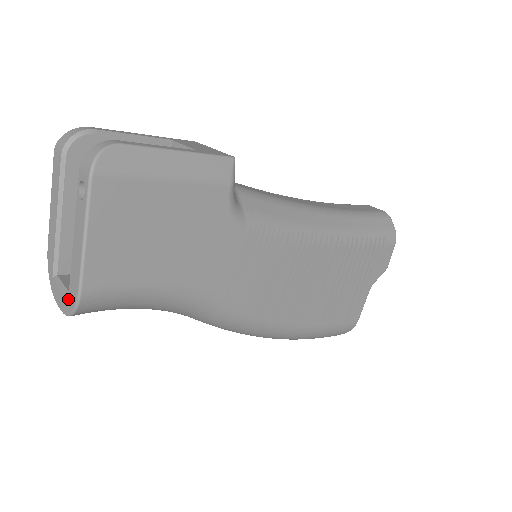
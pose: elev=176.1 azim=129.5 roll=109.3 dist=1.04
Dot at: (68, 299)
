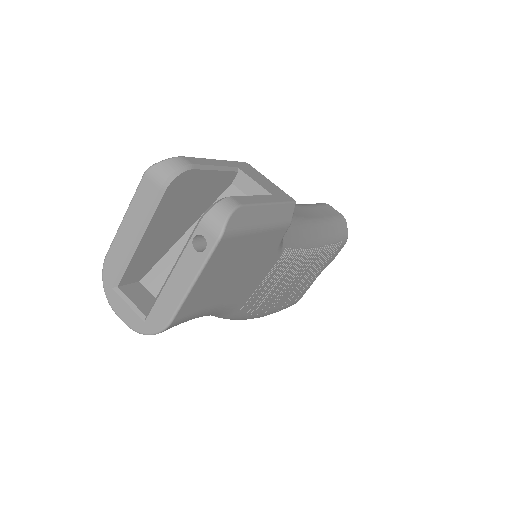
Dot at: (145, 321)
